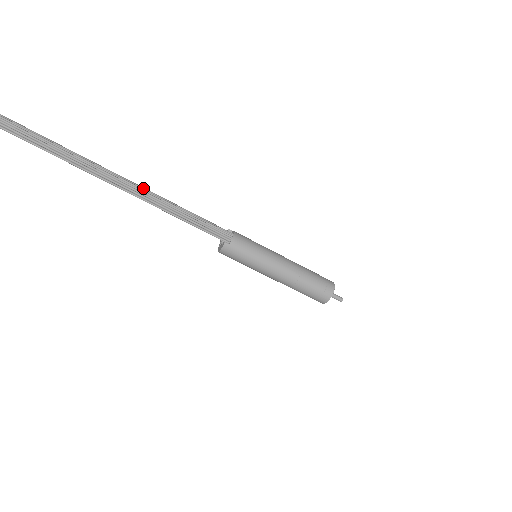
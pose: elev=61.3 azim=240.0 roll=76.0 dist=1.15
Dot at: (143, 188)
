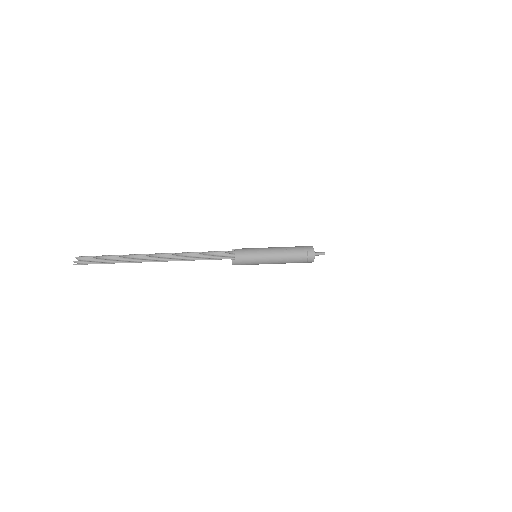
Dot at: (173, 254)
